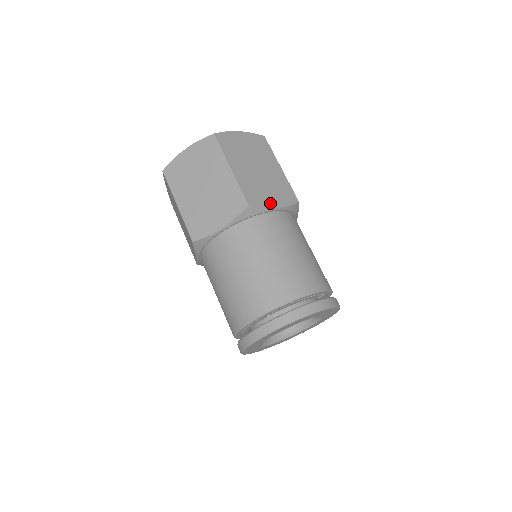
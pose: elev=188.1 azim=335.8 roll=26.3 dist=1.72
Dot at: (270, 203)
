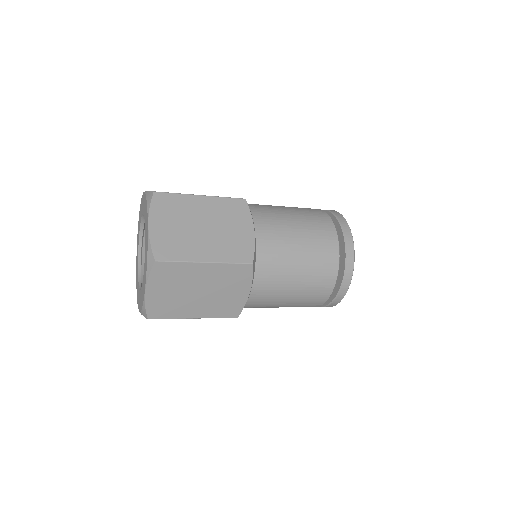
Dot at: (249, 236)
